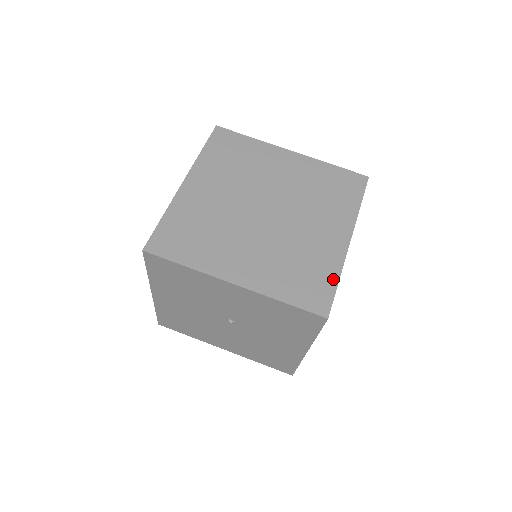
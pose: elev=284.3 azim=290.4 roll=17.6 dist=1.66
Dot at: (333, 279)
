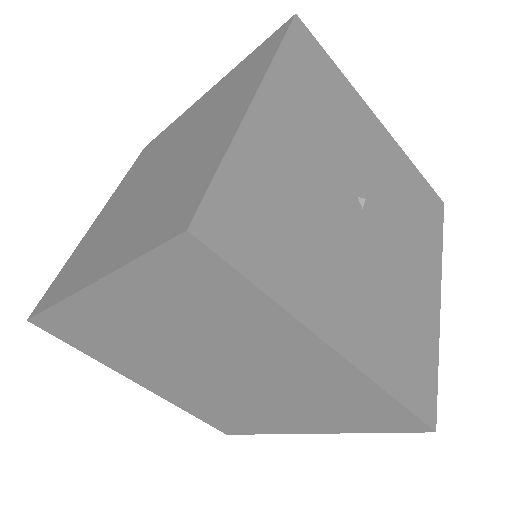
Dot at: (255, 431)
